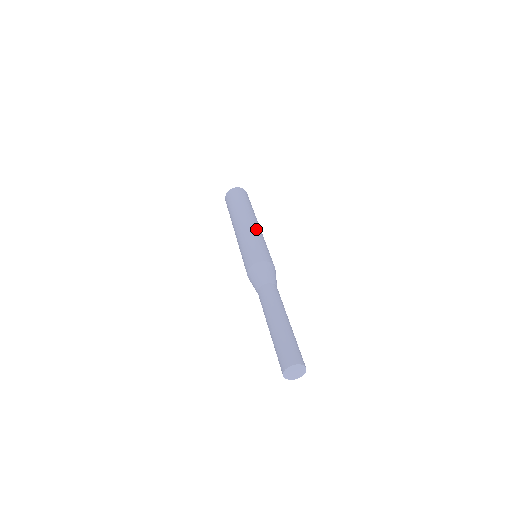
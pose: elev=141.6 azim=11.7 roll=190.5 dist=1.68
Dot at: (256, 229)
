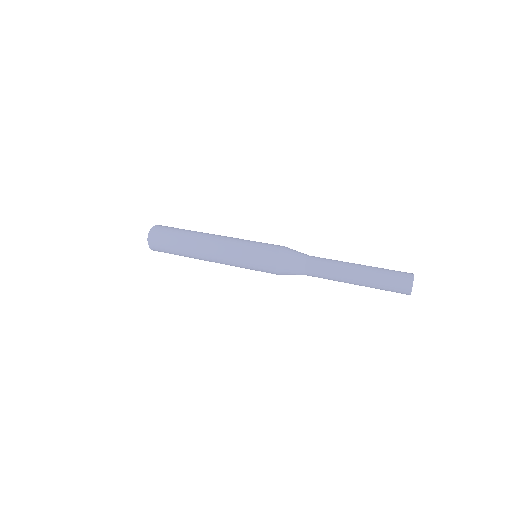
Dot at: (227, 240)
